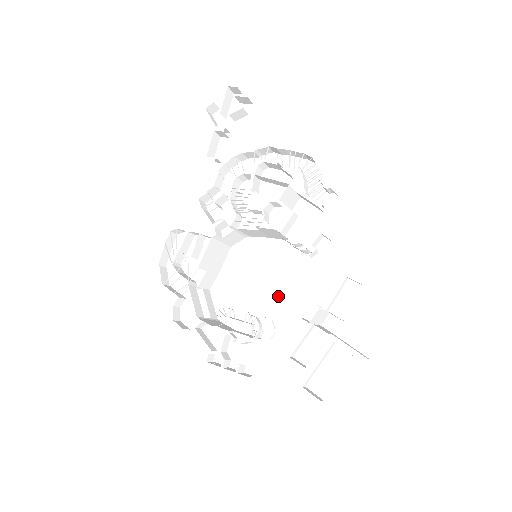
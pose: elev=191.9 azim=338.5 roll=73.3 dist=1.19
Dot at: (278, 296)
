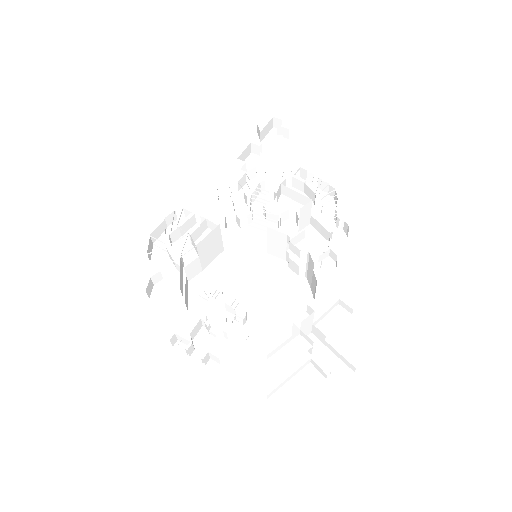
Dot at: (261, 305)
